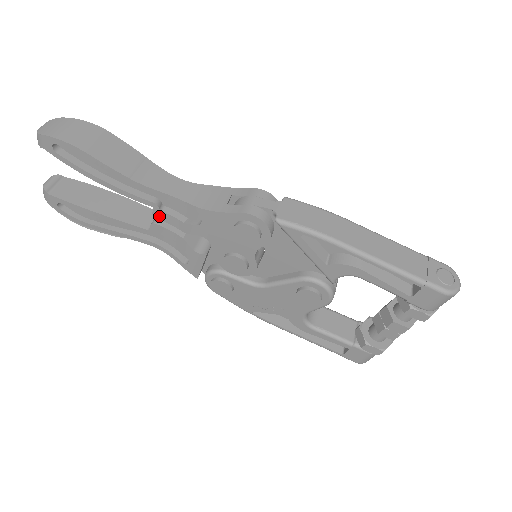
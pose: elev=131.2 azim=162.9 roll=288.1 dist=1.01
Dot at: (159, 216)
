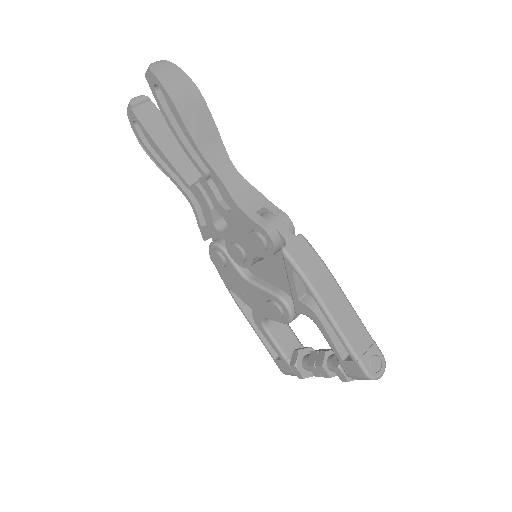
Dot at: (203, 184)
